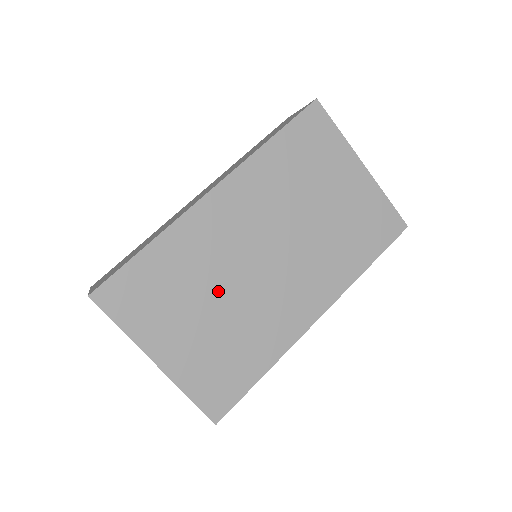
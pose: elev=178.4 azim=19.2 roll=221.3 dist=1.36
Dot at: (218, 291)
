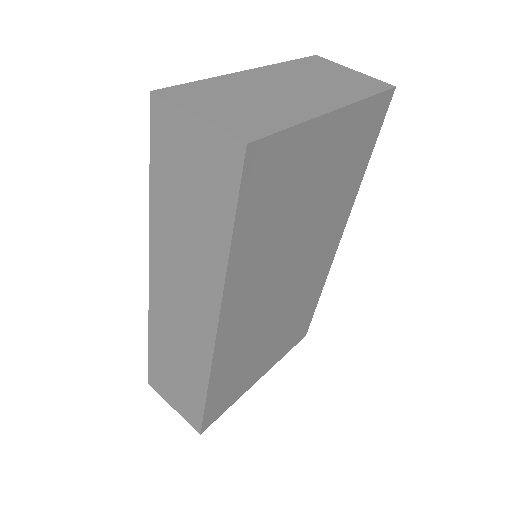
Dot at: (269, 330)
